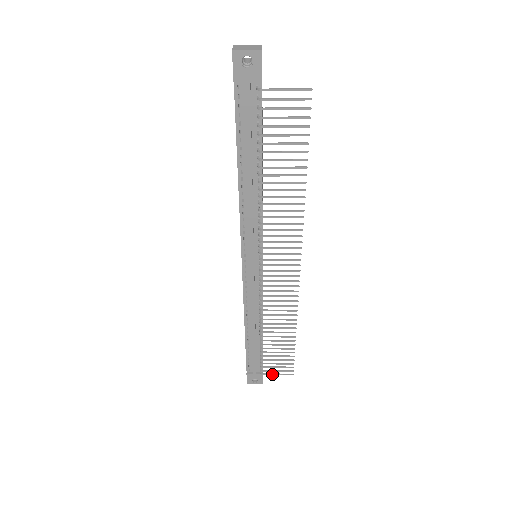
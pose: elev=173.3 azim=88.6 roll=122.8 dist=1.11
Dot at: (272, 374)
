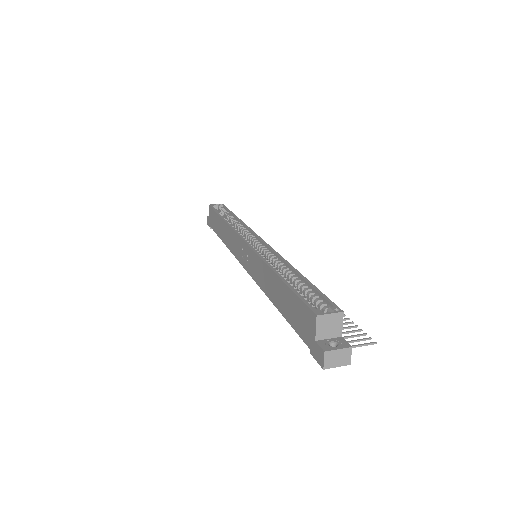
Dot at: occluded
